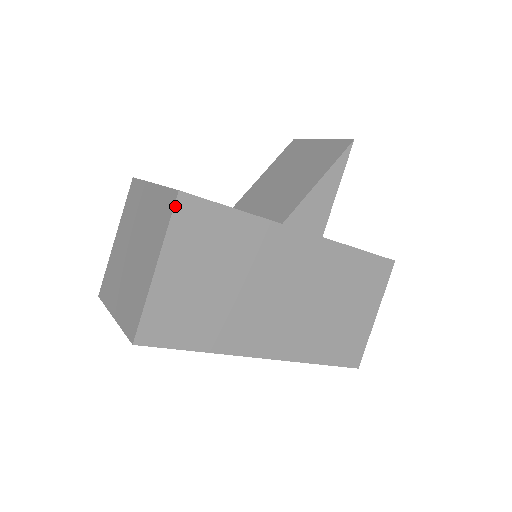
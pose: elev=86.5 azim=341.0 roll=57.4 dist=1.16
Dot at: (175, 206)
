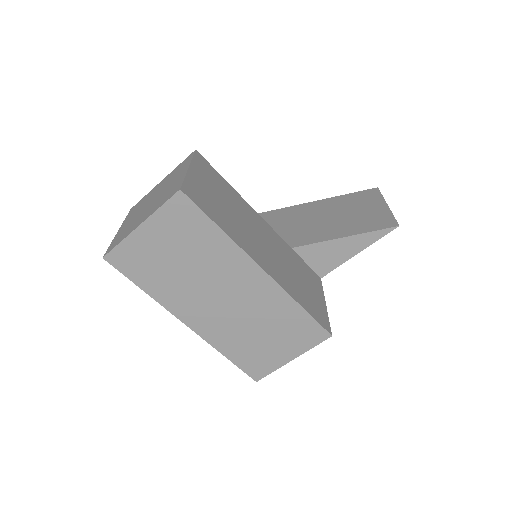
Dot at: (172, 197)
